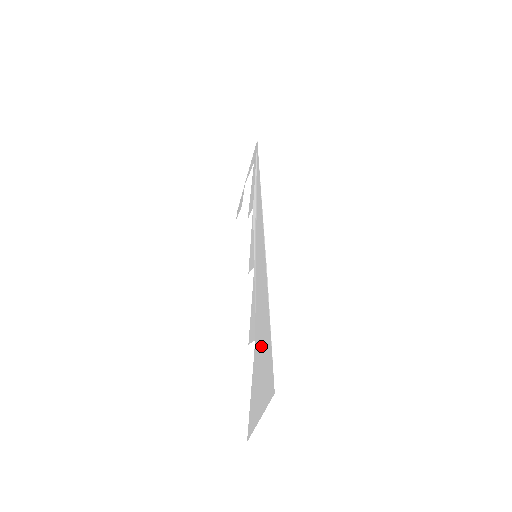
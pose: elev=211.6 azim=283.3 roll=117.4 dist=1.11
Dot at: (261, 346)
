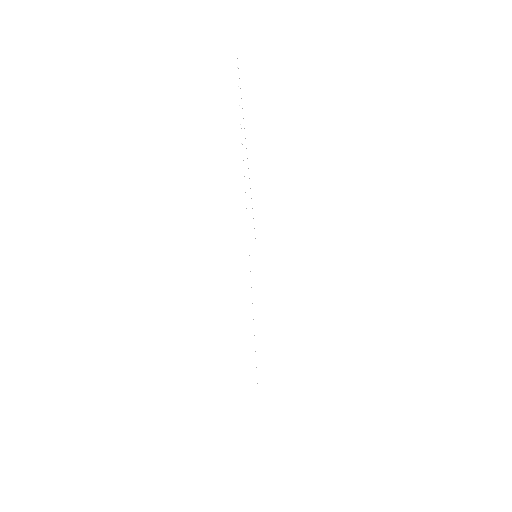
Dot at: occluded
